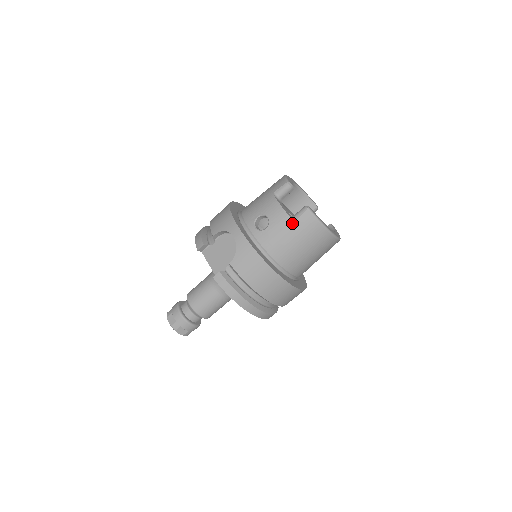
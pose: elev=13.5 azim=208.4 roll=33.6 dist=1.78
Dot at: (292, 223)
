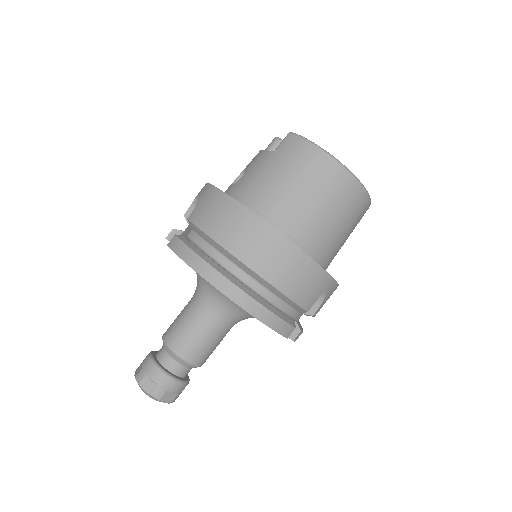
Dot at: (271, 155)
